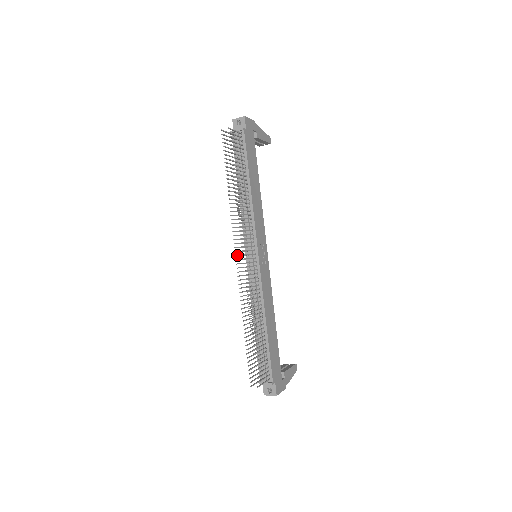
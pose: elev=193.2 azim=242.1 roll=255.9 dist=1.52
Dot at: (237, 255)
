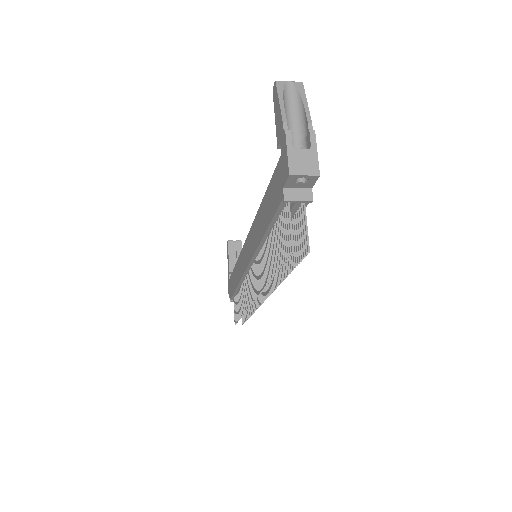
Dot at: (254, 297)
